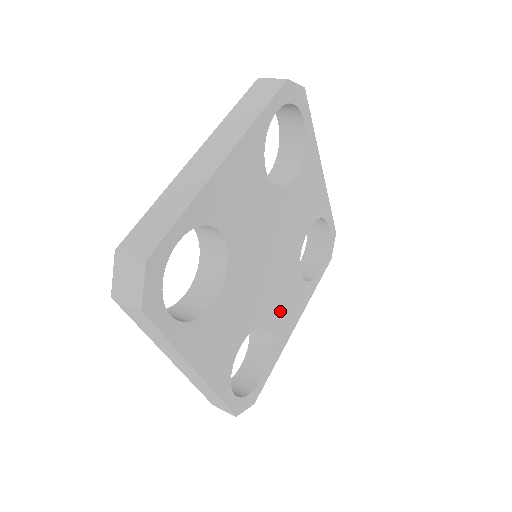
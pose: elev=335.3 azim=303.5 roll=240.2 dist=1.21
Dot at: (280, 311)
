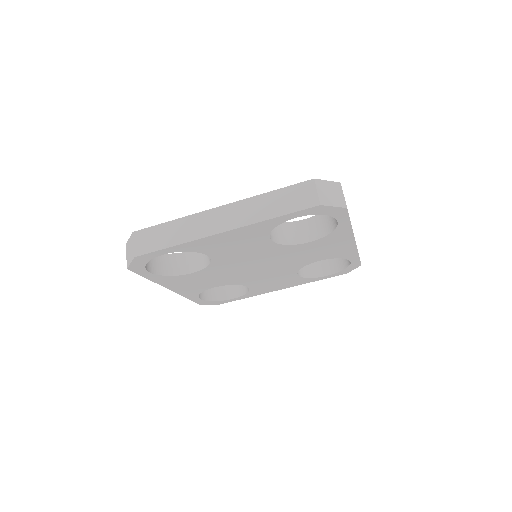
Dot at: (263, 283)
